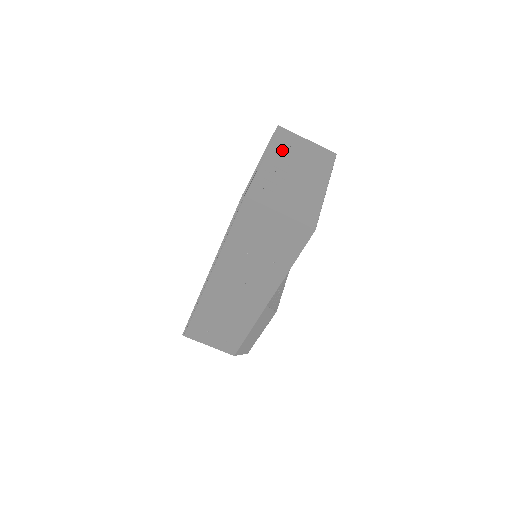
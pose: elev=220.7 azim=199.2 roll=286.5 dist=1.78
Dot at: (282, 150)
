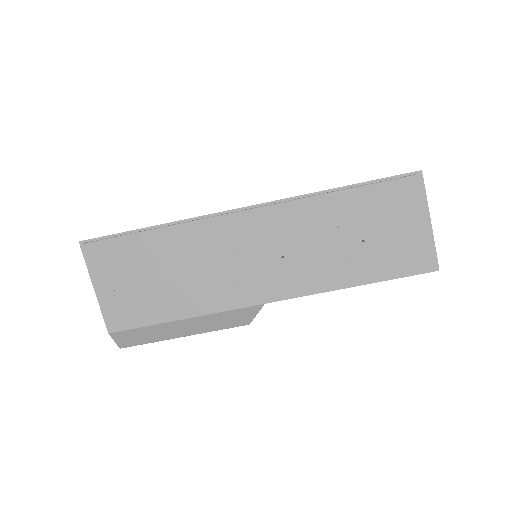
Dot at: occluded
